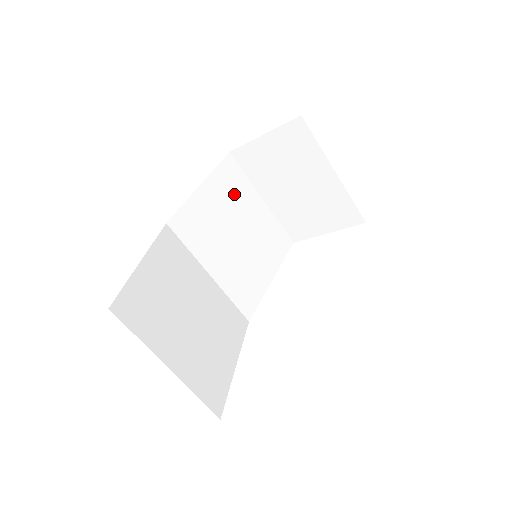
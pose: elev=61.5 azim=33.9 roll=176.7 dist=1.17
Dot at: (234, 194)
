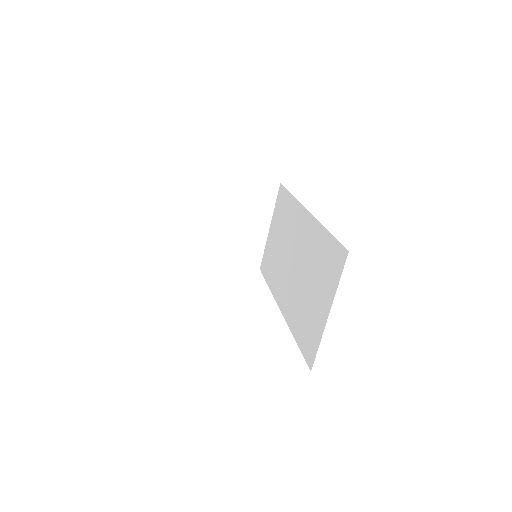
Dot at: occluded
